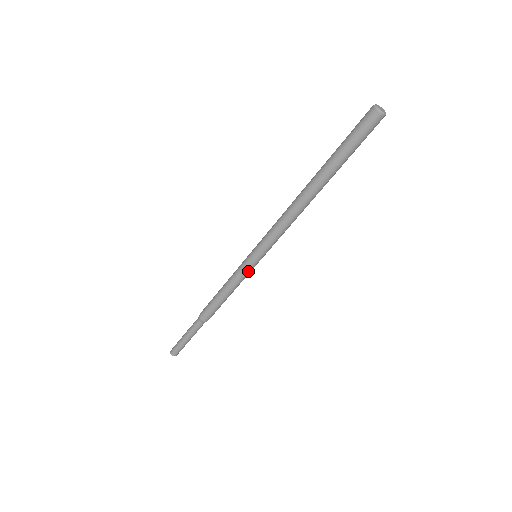
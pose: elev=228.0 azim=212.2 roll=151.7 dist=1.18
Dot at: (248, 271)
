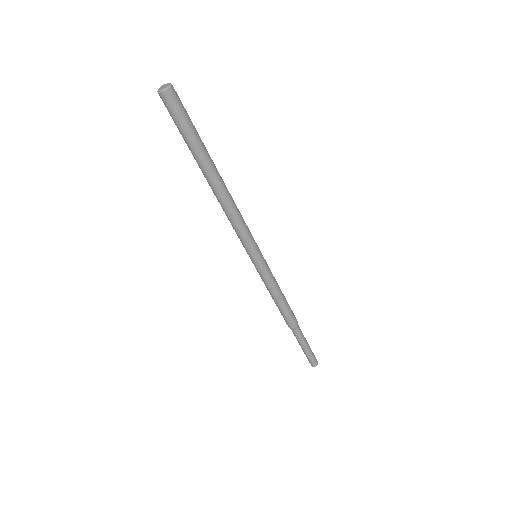
Dot at: (261, 272)
